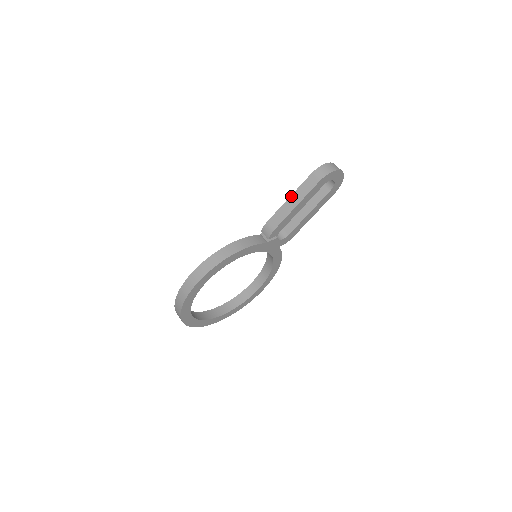
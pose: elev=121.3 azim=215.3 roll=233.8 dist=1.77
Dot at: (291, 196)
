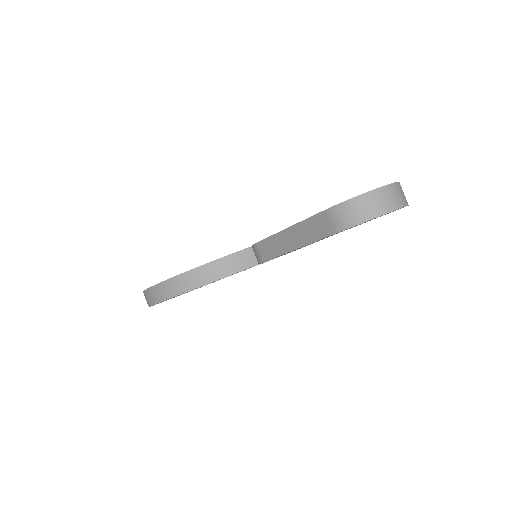
Dot at: (290, 228)
